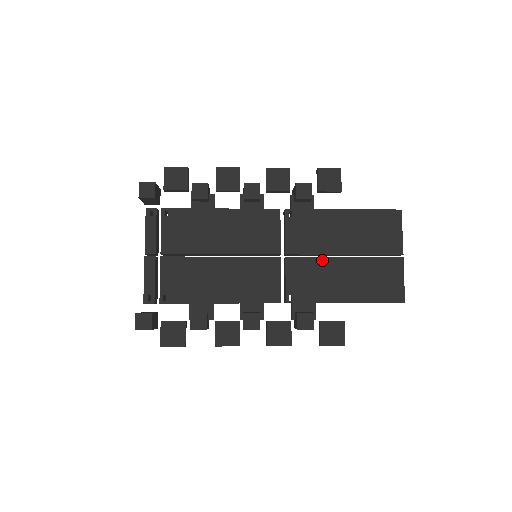
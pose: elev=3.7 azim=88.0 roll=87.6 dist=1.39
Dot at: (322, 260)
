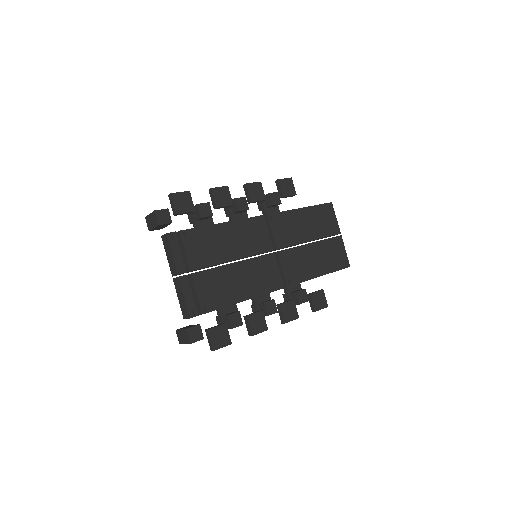
Dot at: (299, 248)
